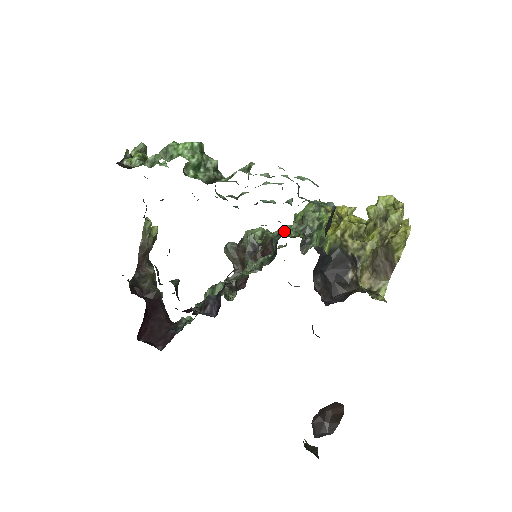
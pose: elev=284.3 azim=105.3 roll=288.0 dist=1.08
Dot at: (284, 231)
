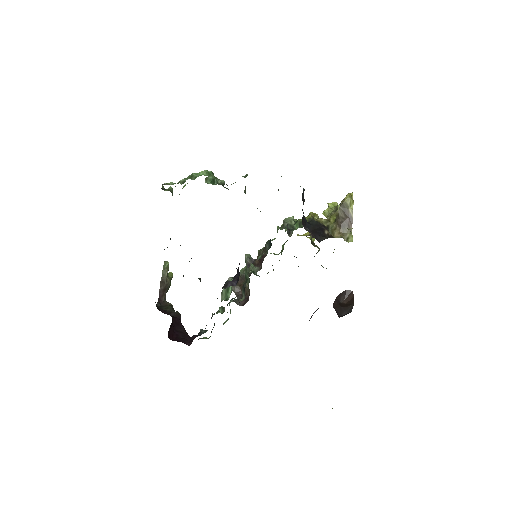
Dot at: (272, 240)
